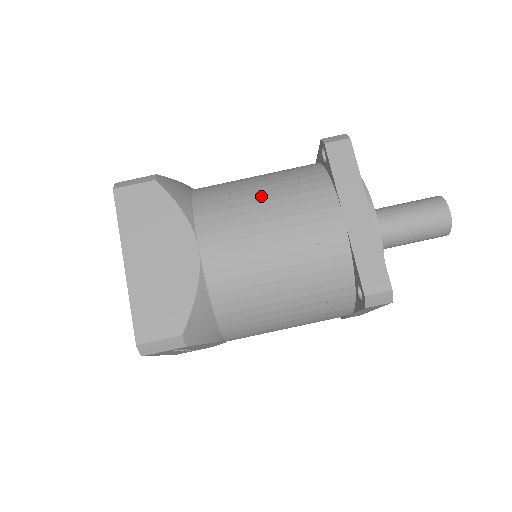
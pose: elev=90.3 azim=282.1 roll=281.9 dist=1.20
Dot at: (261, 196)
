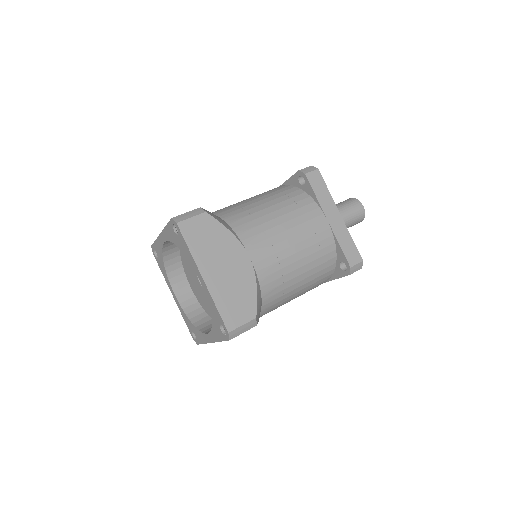
Dot at: (274, 214)
